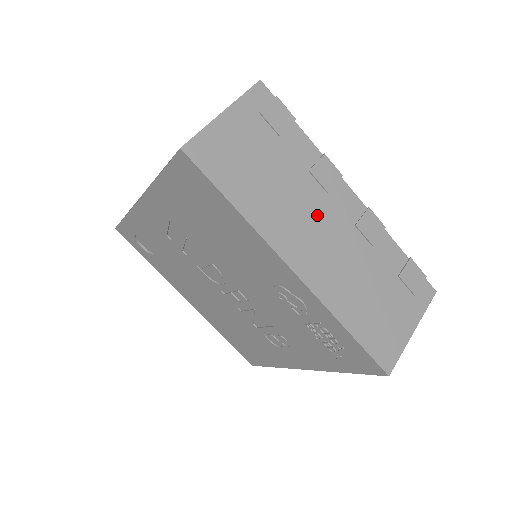
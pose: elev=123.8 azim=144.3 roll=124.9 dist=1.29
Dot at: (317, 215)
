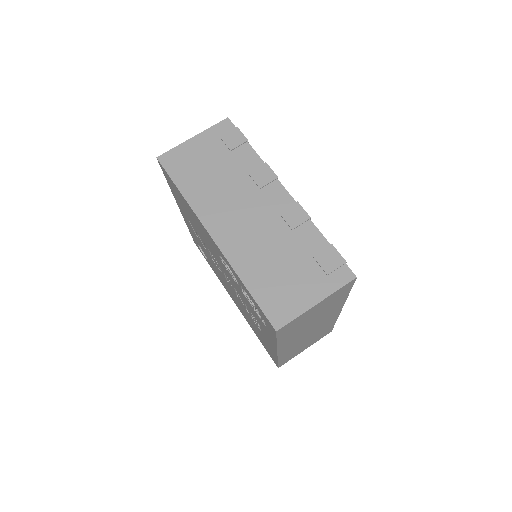
Dot at: (245, 203)
